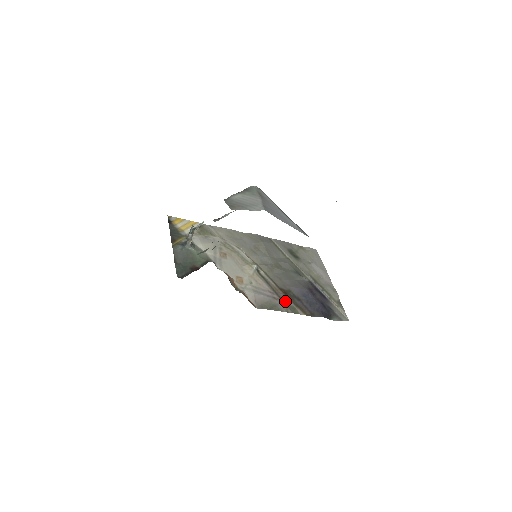
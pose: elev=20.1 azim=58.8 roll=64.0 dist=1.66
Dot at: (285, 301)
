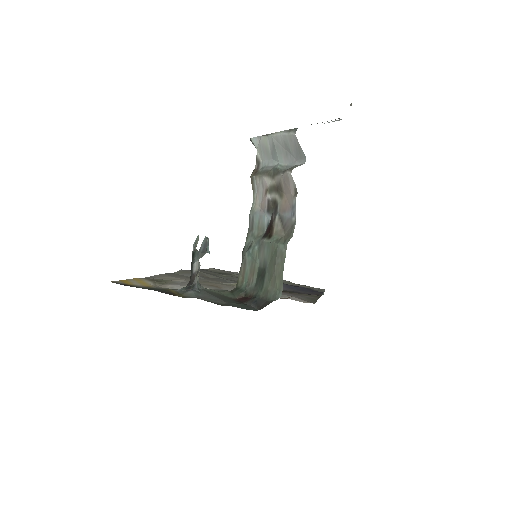
Dot at: (300, 294)
